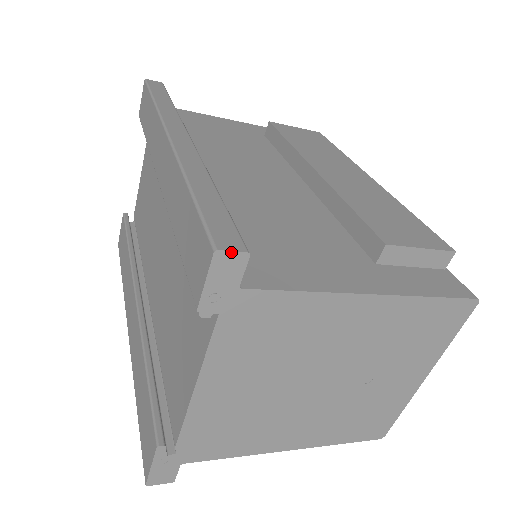
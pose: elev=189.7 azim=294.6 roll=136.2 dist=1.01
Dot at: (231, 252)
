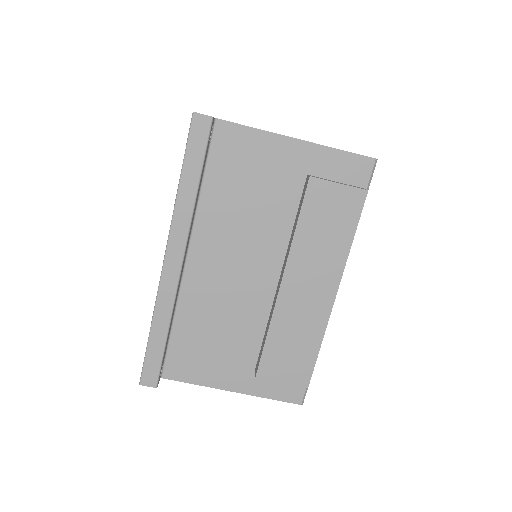
Dot at: occluded
